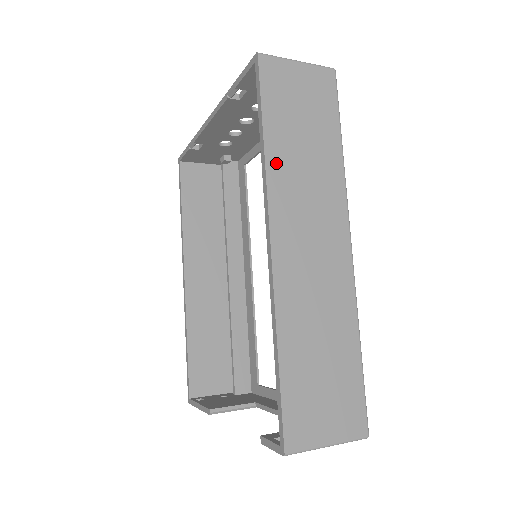
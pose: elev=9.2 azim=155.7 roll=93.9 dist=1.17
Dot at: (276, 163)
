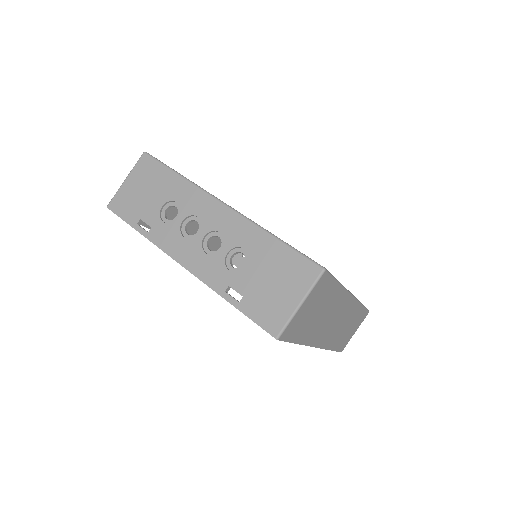
Dot at: (309, 338)
